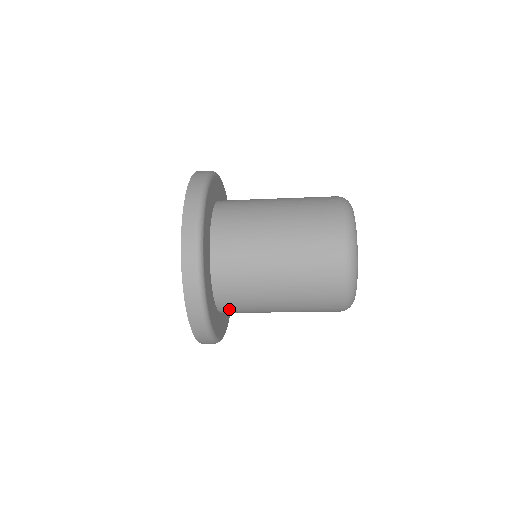
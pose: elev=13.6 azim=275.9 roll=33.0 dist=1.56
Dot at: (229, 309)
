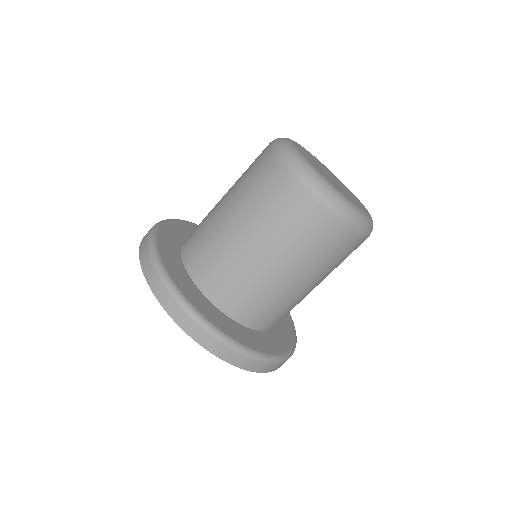
Dot at: (204, 275)
